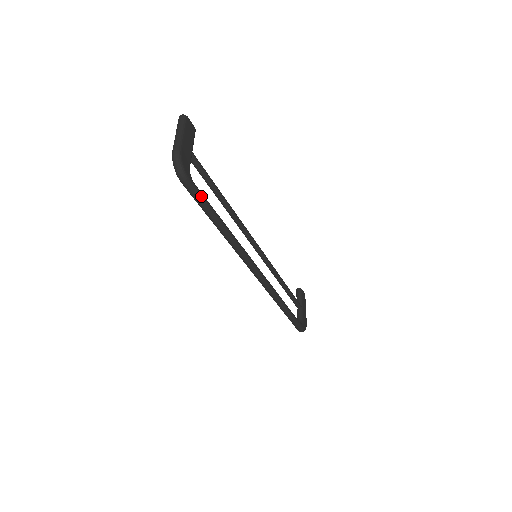
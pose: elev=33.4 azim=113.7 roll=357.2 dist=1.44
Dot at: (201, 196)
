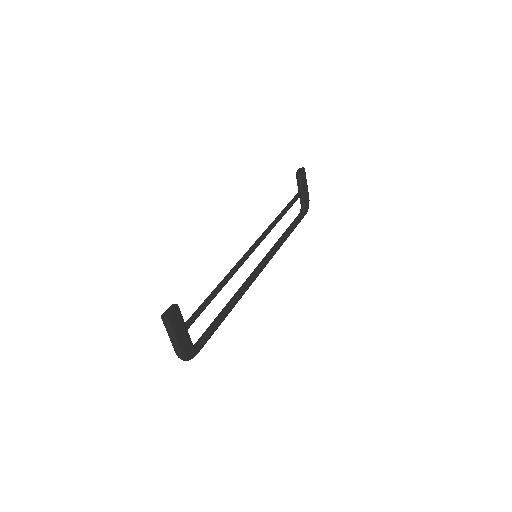
Dot at: occluded
